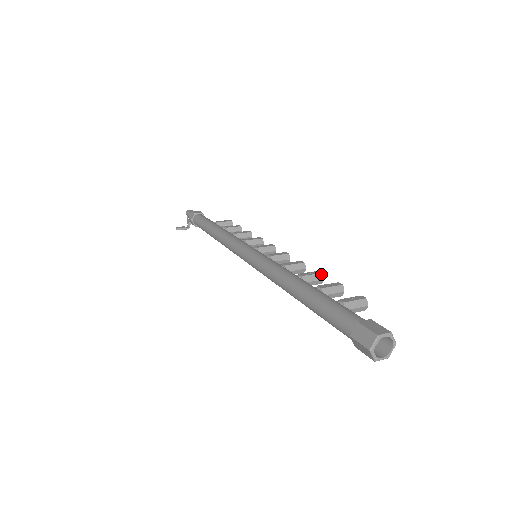
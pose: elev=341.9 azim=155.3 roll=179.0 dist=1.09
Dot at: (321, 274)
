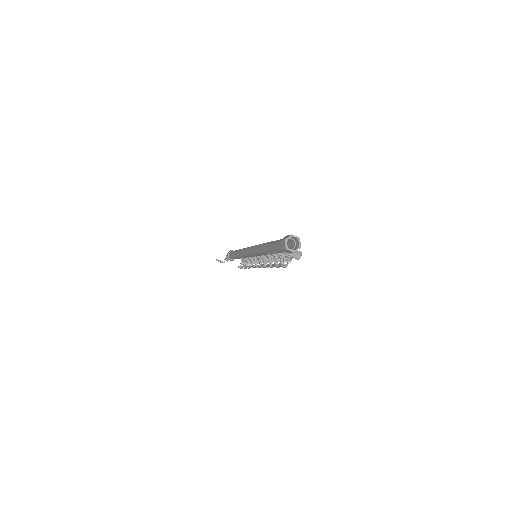
Dot at: occluded
